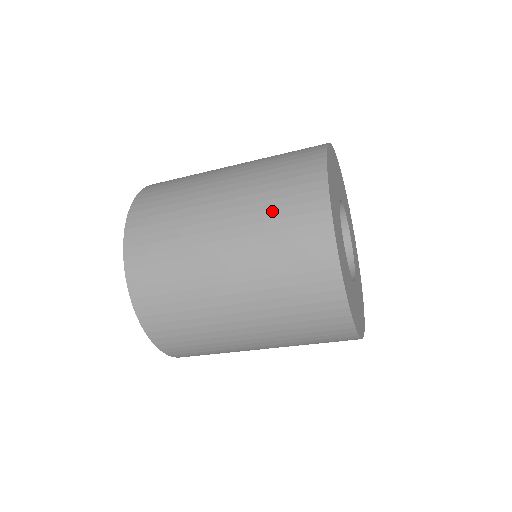
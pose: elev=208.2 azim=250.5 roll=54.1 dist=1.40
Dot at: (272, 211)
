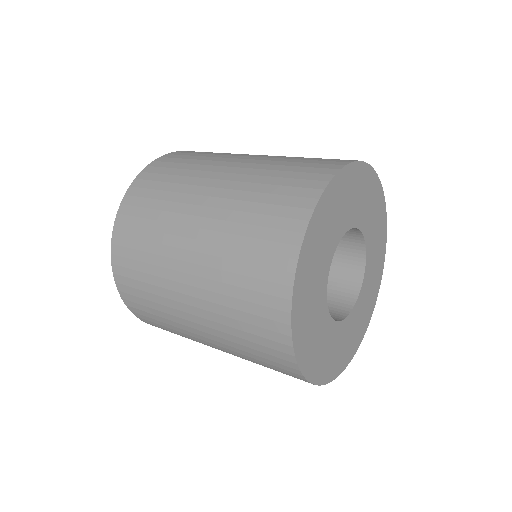
Dot at: (257, 363)
